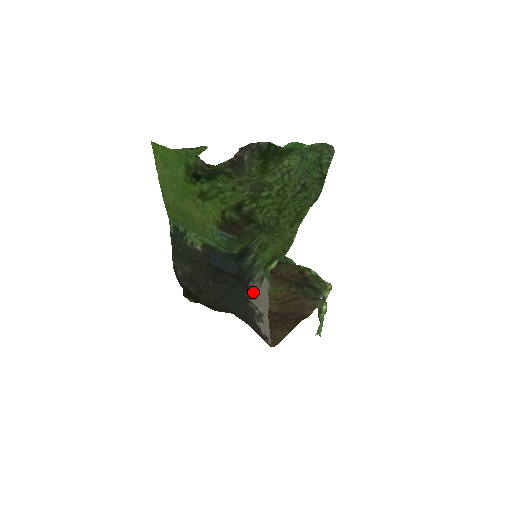
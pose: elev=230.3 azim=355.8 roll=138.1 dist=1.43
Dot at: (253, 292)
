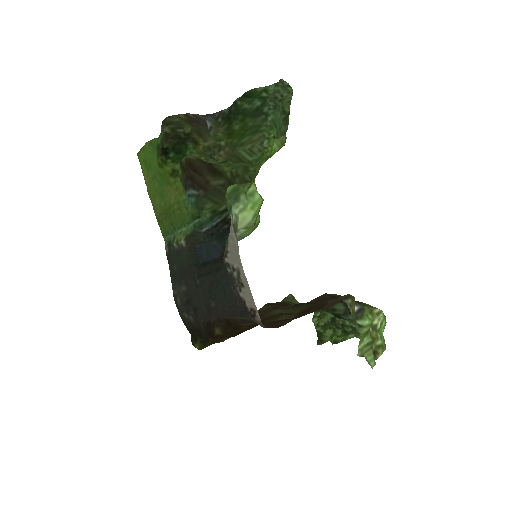
Dot at: (226, 248)
